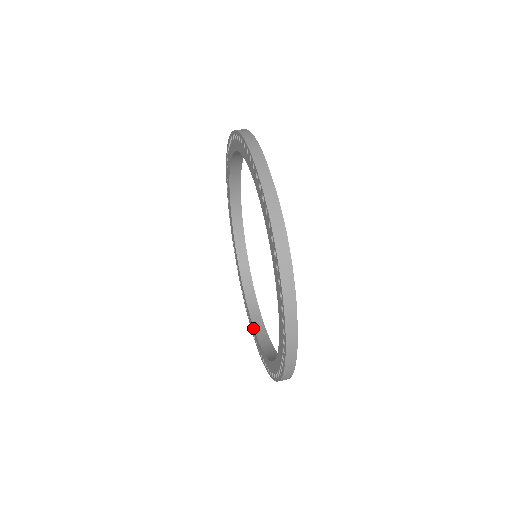
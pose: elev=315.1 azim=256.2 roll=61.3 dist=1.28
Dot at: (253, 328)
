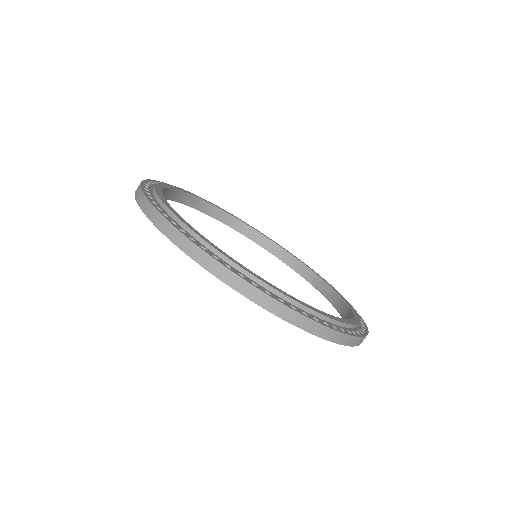
Dot at: occluded
